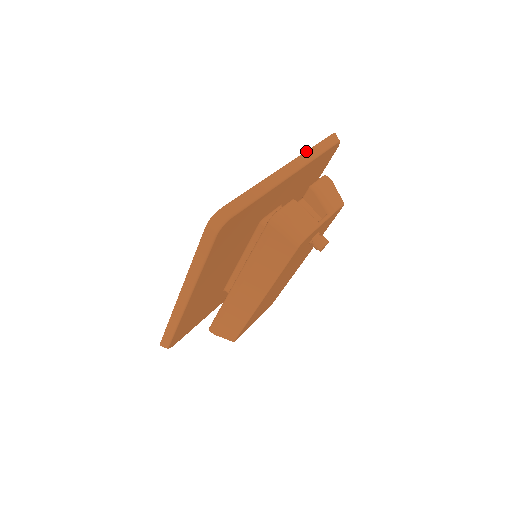
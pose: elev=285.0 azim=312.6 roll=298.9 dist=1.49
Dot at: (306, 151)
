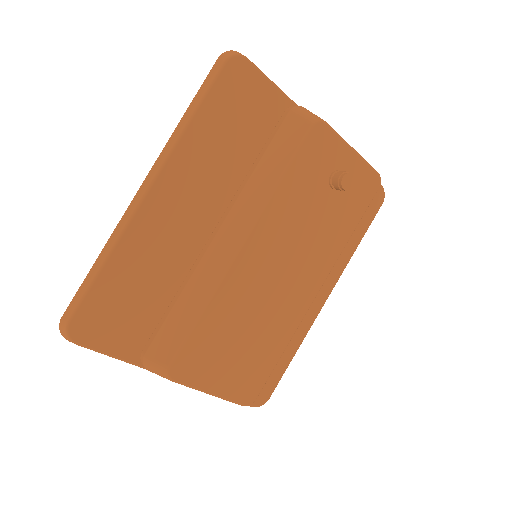
Dot at: occluded
